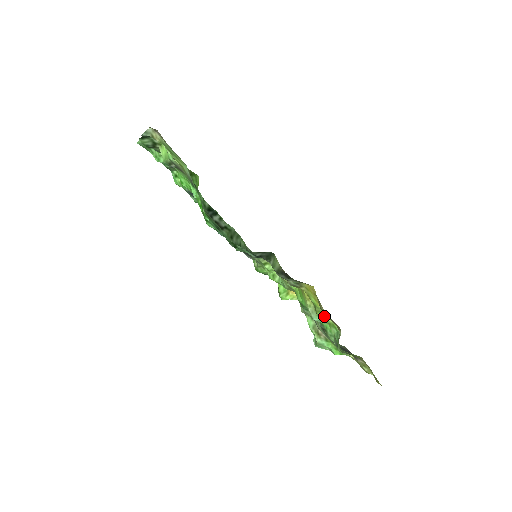
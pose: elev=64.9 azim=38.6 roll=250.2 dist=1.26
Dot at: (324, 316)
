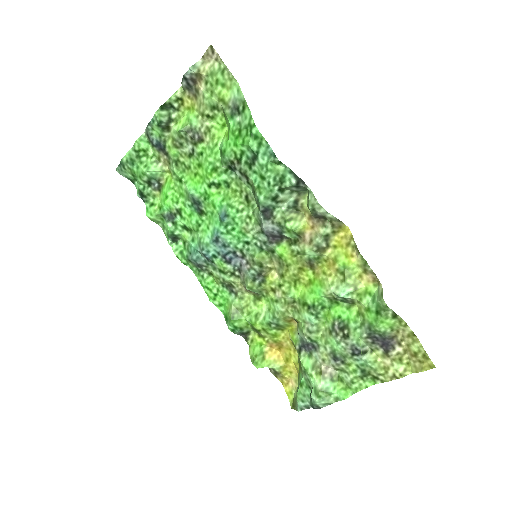
Dot at: (355, 281)
